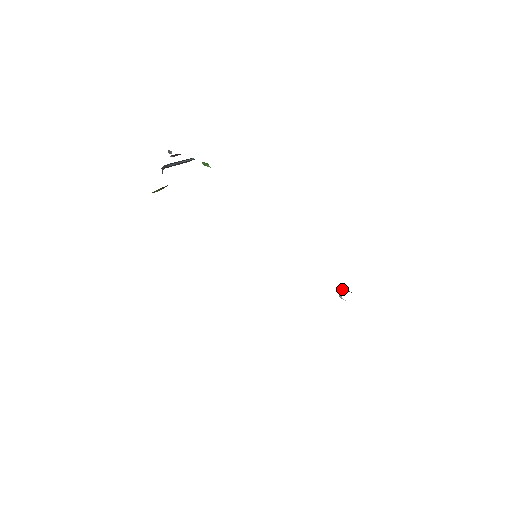
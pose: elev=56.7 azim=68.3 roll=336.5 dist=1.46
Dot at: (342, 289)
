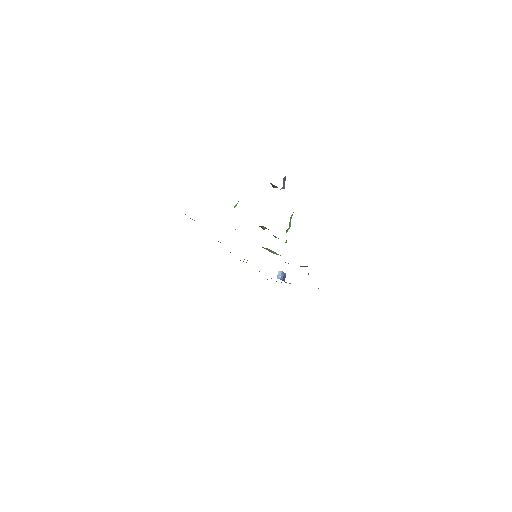
Dot at: (284, 274)
